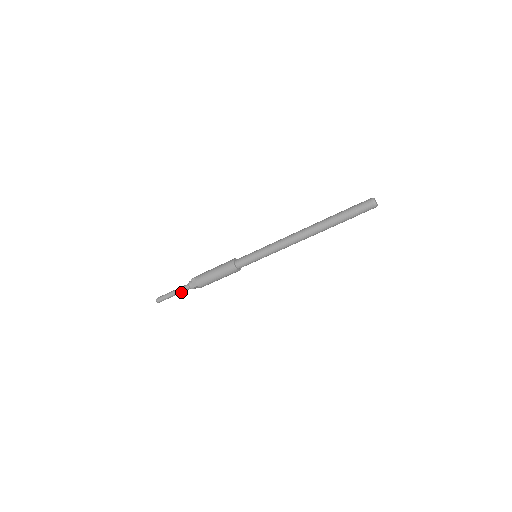
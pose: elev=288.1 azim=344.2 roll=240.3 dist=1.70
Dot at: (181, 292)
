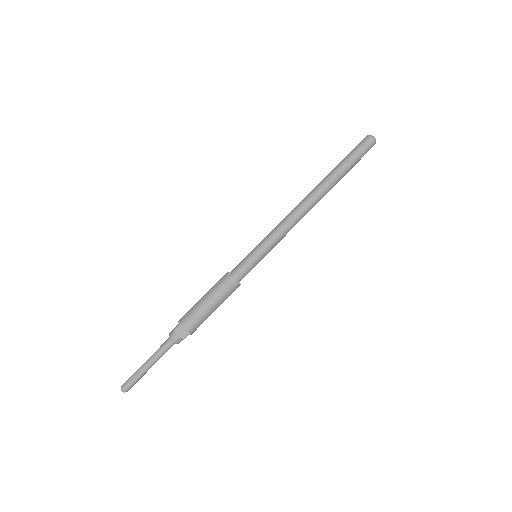
Dot at: occluded
